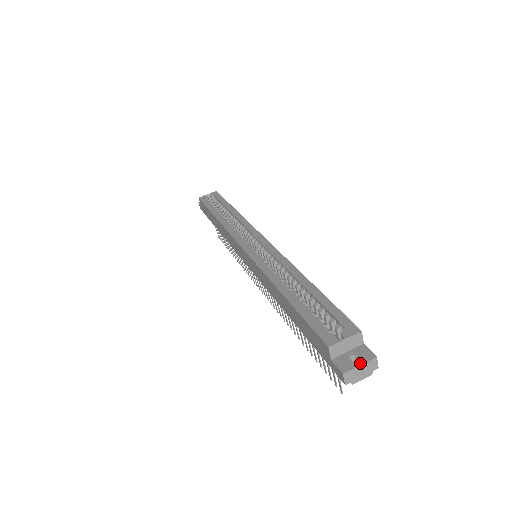
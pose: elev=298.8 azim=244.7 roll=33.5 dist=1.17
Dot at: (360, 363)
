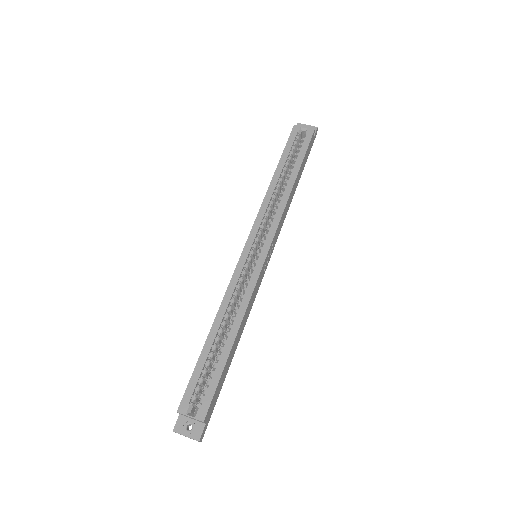
Dot at: (187, 435)
